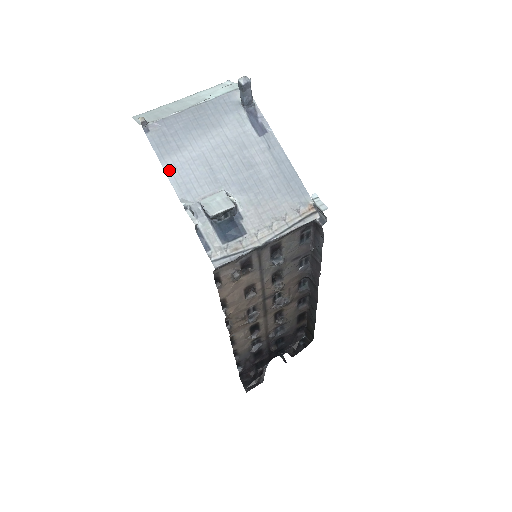
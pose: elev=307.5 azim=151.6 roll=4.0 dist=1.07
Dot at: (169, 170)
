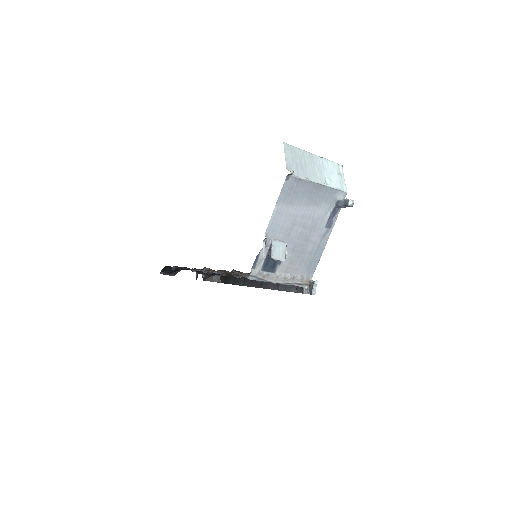
Dot at: (276, 211)
